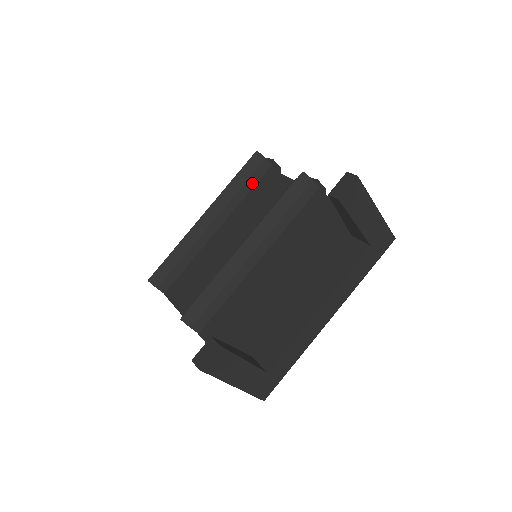
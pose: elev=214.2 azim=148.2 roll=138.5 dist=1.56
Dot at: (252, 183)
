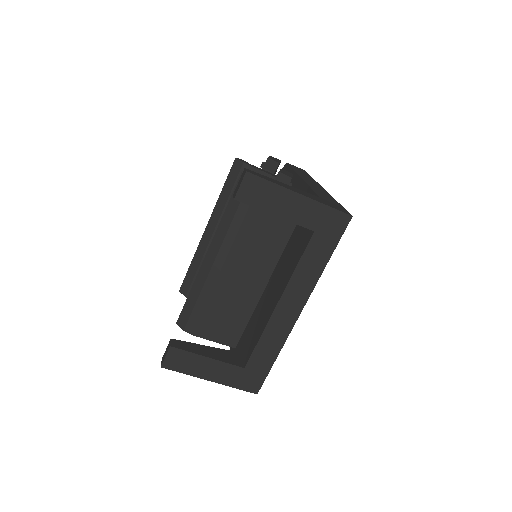
Dot at: occluded
